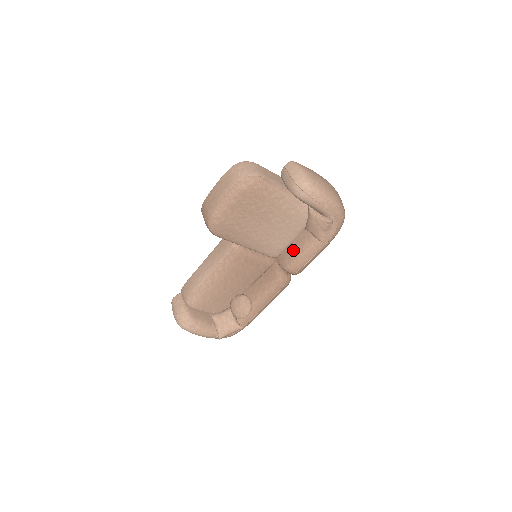
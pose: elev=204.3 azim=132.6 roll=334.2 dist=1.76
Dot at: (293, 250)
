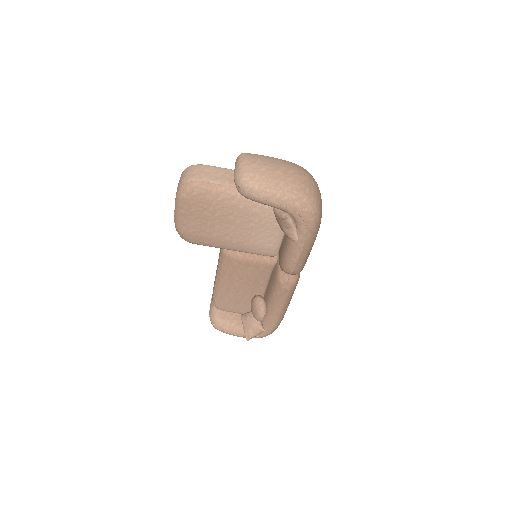
Dot at: (282, 248)
